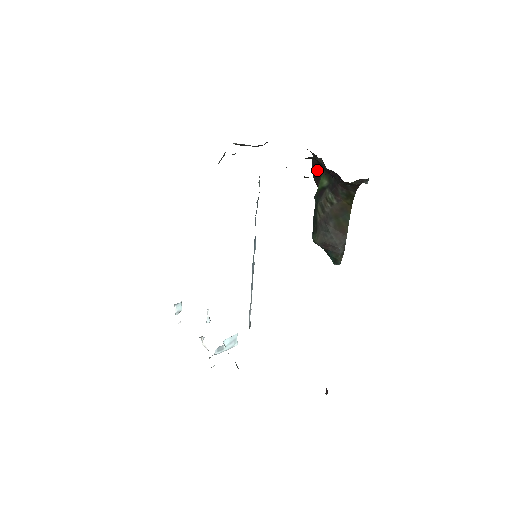
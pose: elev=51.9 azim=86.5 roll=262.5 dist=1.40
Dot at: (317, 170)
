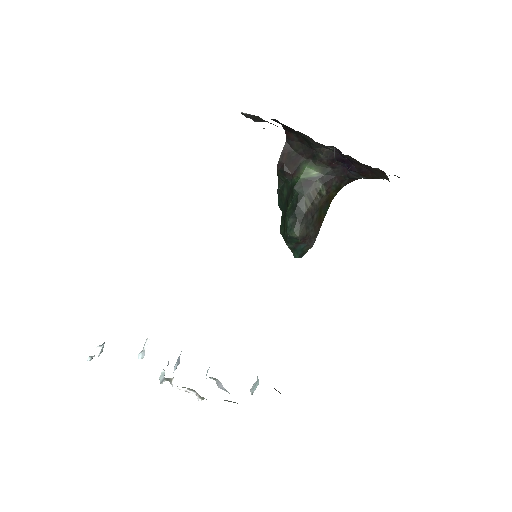
Dot at: (291, 158)
